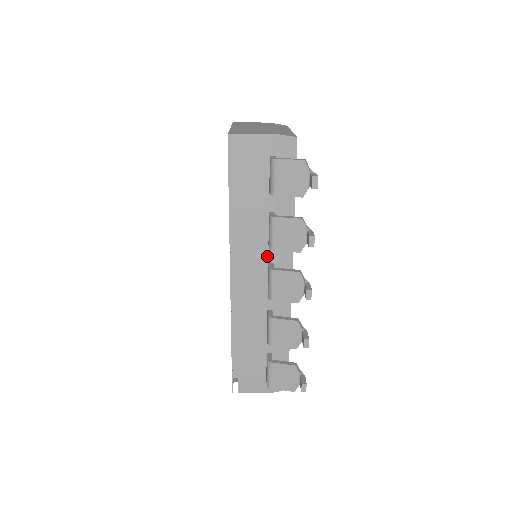
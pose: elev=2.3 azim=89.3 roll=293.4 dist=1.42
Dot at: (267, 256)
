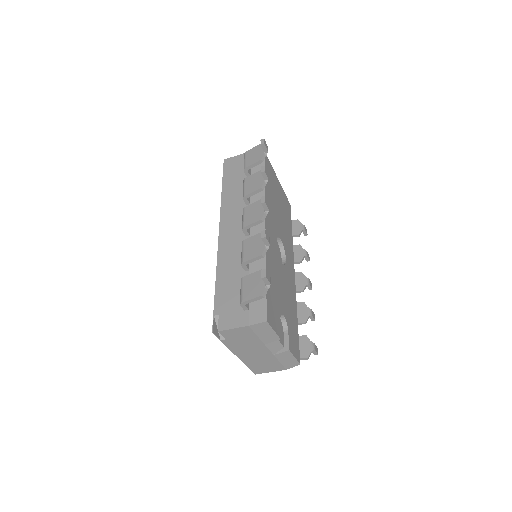
Dot at: occluded
